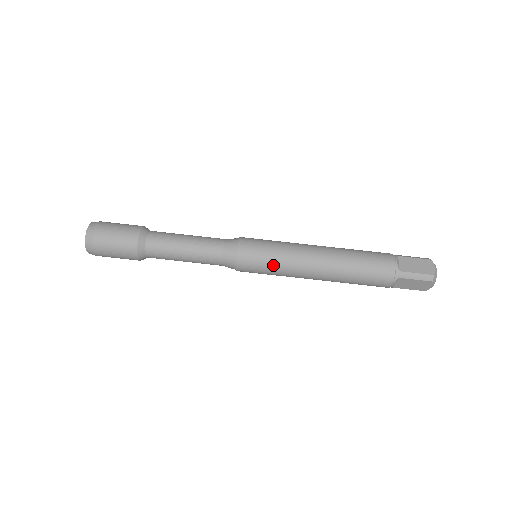
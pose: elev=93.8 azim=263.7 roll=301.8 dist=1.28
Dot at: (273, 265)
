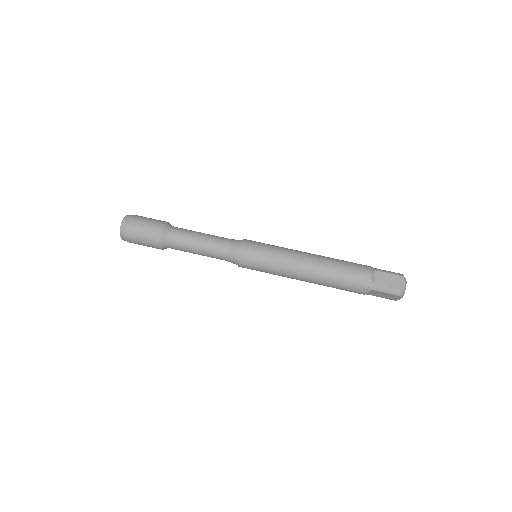
Dot at: (268, 267)
